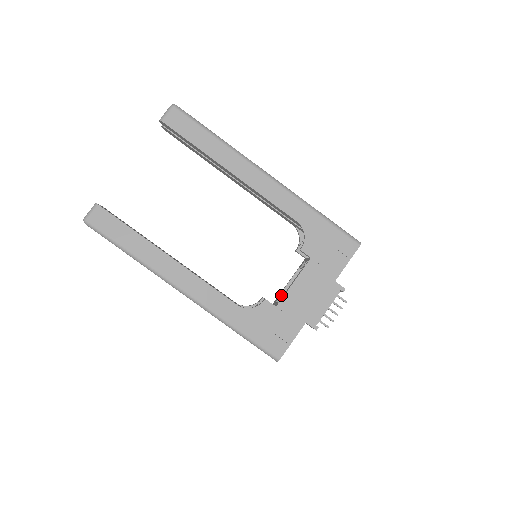
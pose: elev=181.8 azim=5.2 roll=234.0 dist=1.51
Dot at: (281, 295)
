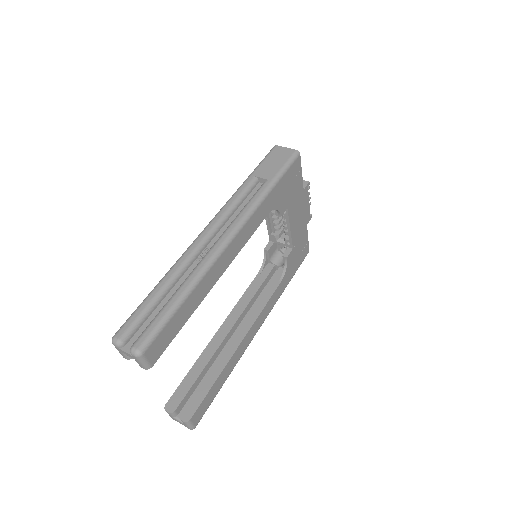
Dot at: (271, 233)
